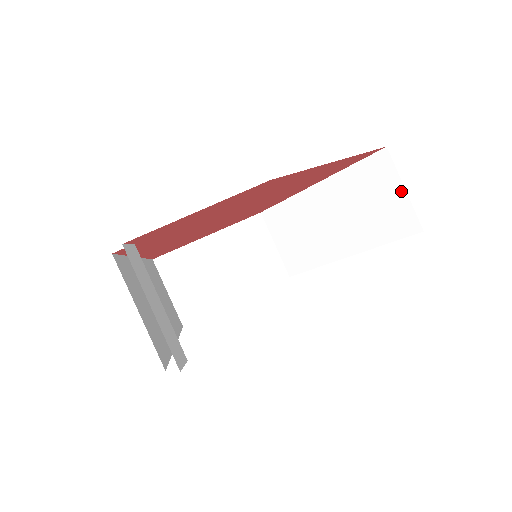
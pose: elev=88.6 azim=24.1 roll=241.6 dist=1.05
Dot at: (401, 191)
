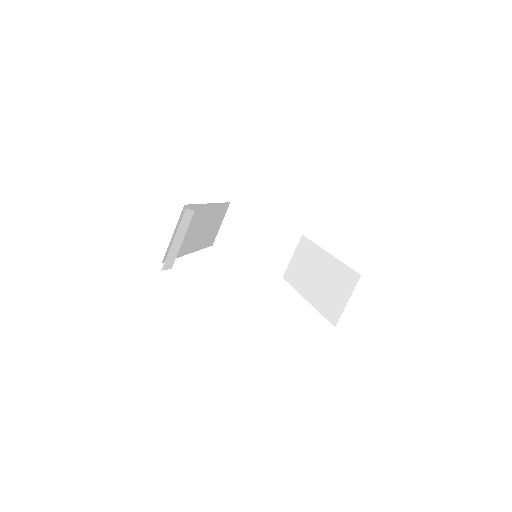
Dot at: (346, 301)
